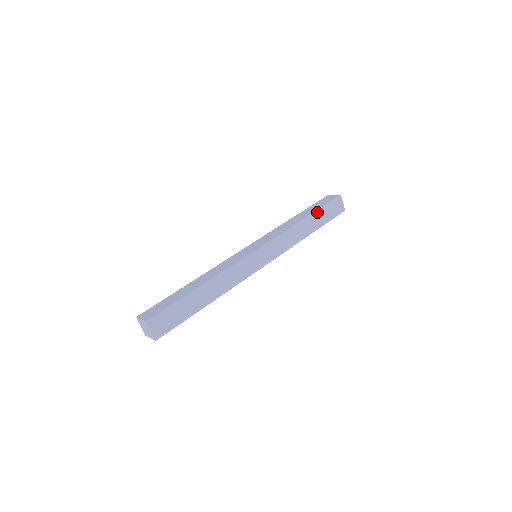
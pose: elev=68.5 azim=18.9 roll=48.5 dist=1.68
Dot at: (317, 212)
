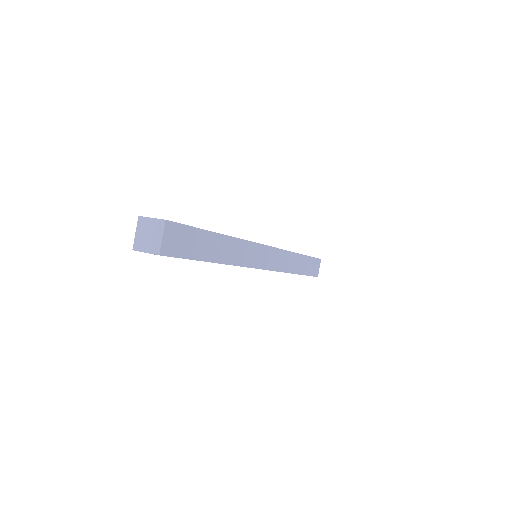
Dot at: (306, 257)
